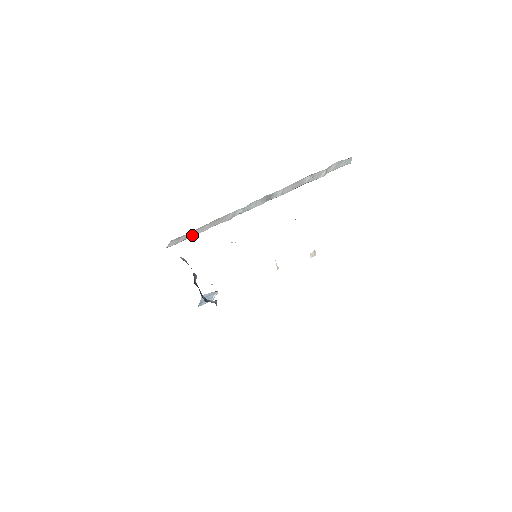
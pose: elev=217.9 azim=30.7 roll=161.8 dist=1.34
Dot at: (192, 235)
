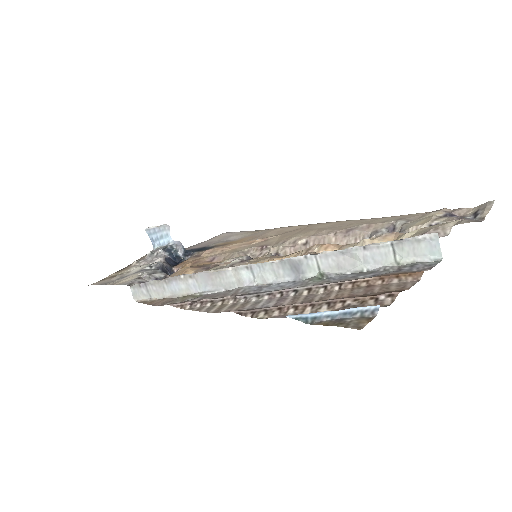
Dot at: (174, 292)
